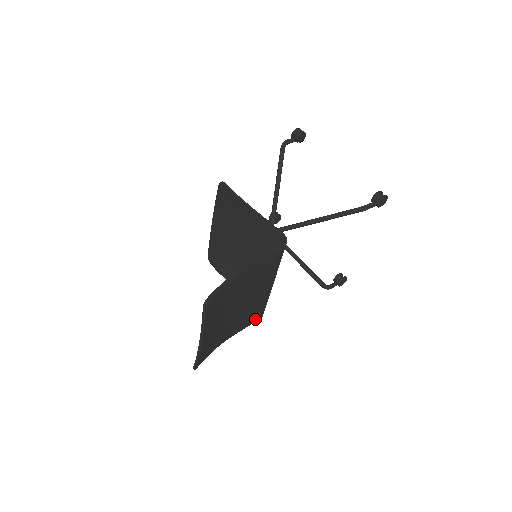
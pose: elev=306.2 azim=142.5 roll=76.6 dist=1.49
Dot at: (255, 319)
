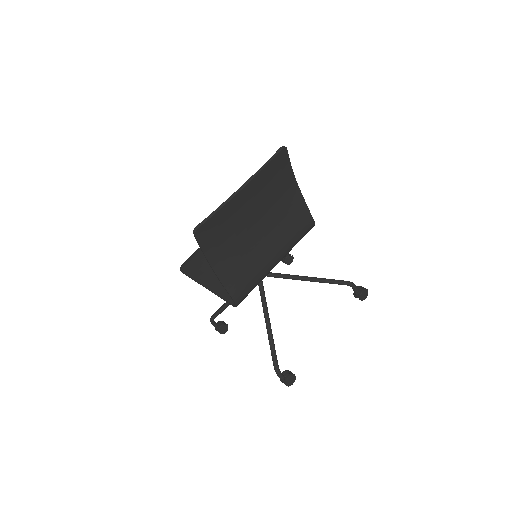
Dot at: (237, 291)
